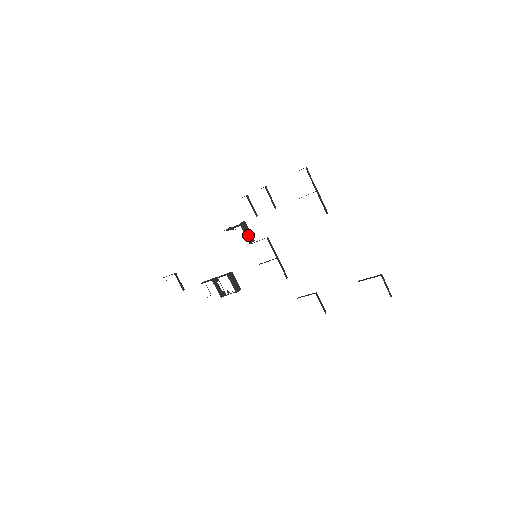
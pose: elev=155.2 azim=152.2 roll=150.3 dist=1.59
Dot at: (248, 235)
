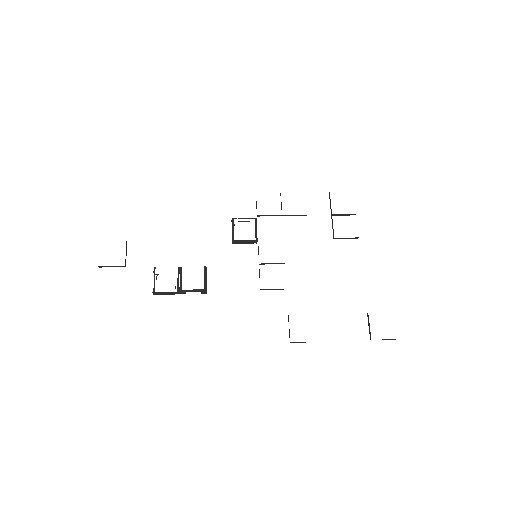
Dot at: occluded
